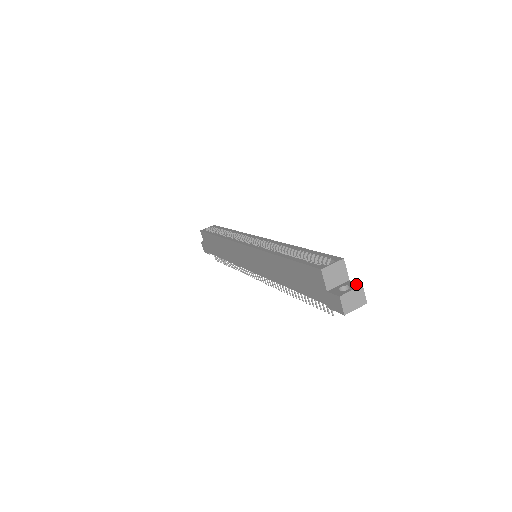
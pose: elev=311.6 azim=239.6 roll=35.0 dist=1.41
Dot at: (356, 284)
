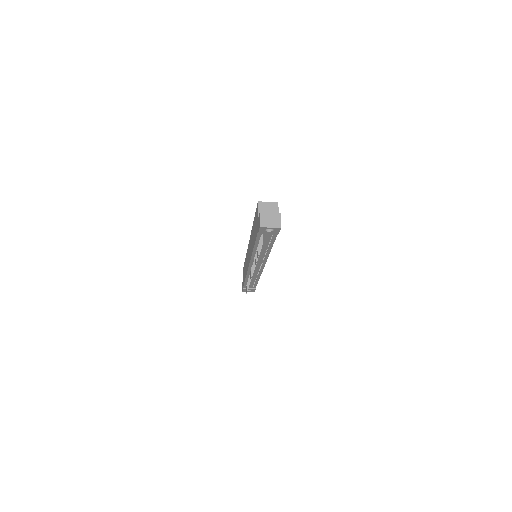
Dot at: (278, 214)
